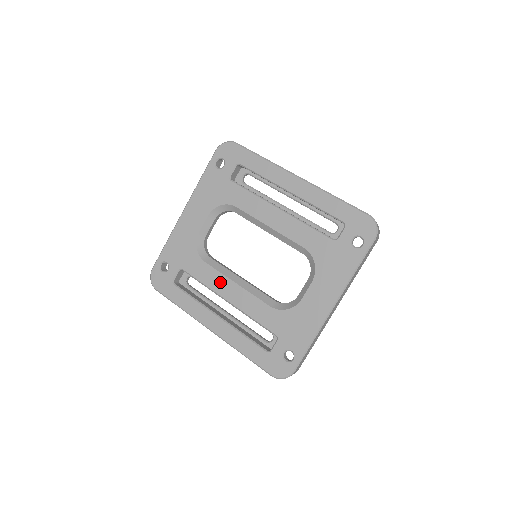
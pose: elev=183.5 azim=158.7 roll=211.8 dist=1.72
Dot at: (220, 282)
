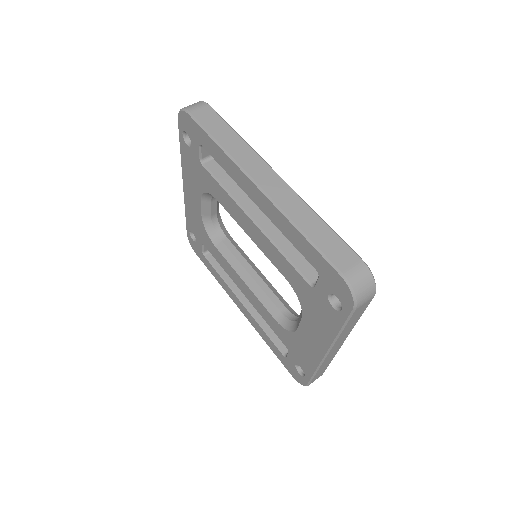
Dot at: (232, 273)
